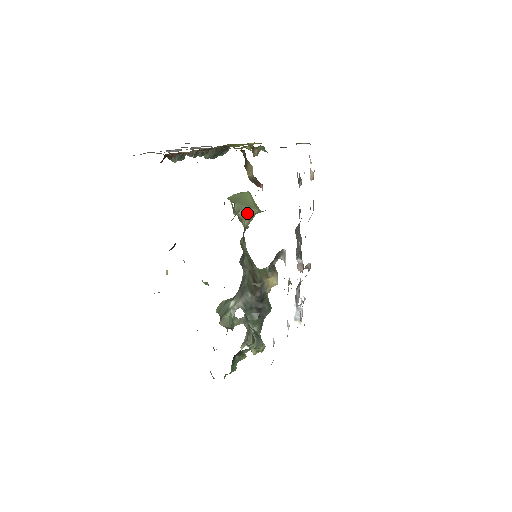
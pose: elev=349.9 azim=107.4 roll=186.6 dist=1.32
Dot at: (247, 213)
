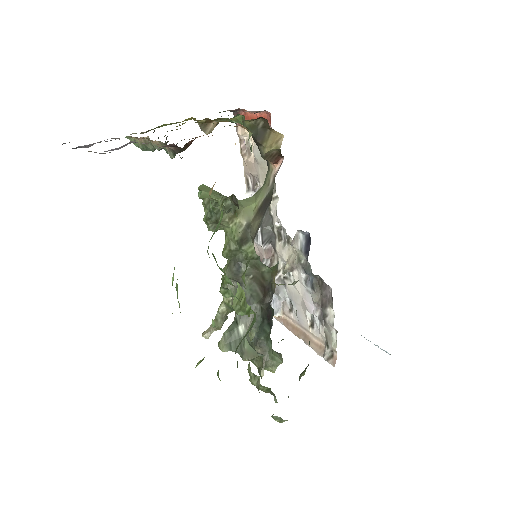
Dot at: (236, 207)
